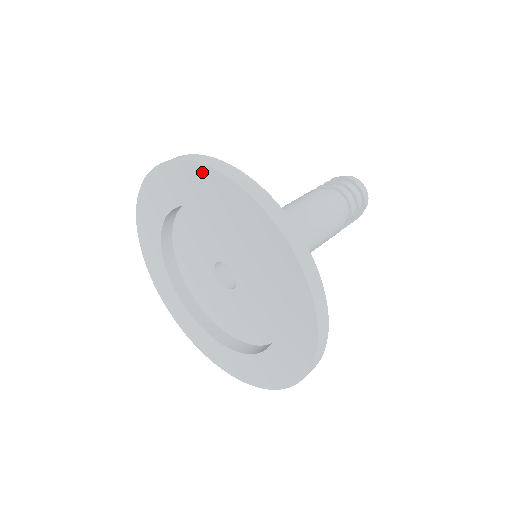
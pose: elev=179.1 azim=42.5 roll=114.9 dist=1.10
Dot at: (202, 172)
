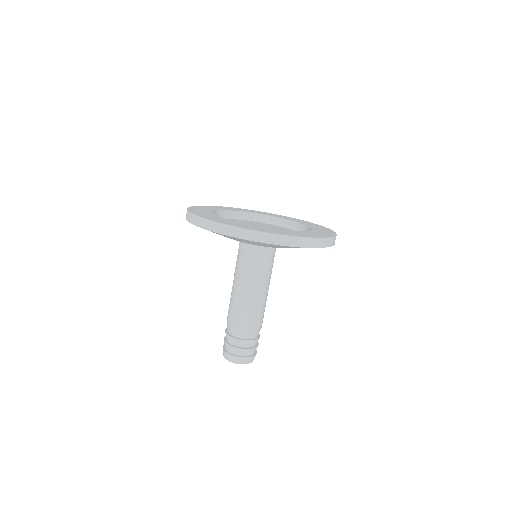
Dot at: occluded
